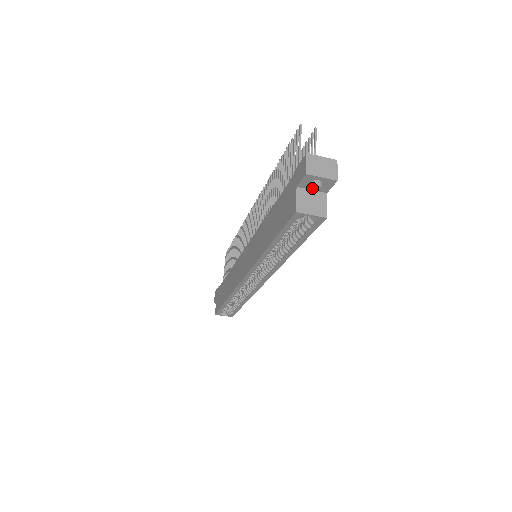
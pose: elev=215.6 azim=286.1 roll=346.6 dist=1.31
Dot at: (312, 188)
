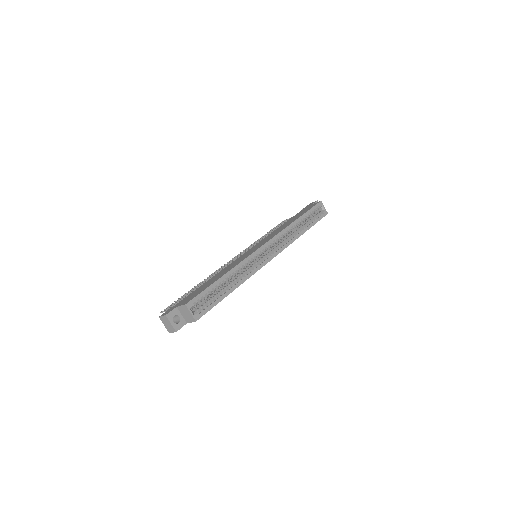
Dot at: occluded
